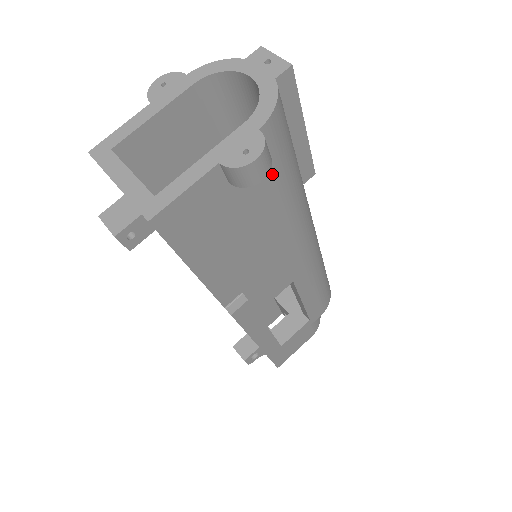
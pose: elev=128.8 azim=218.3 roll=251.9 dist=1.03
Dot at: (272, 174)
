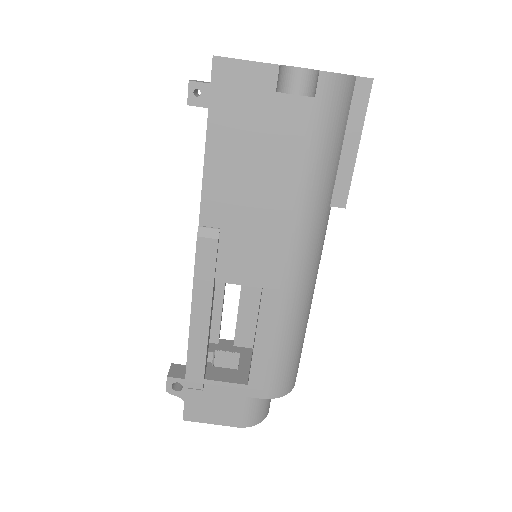
Dot at: (308, 125)
